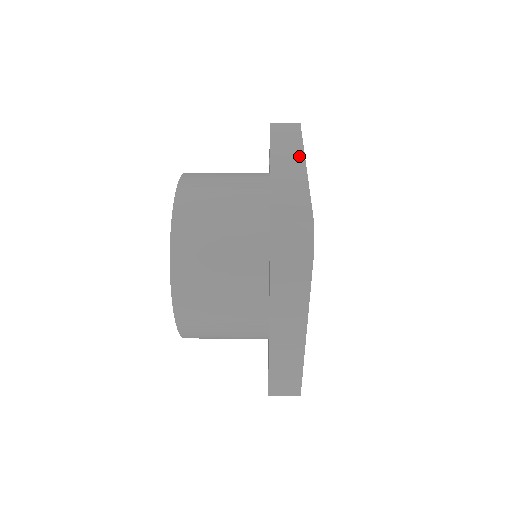
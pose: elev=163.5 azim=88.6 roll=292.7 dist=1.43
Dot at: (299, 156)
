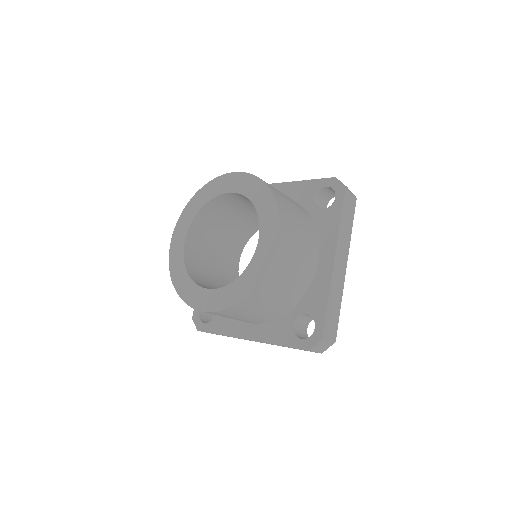
Dot at: occluded
